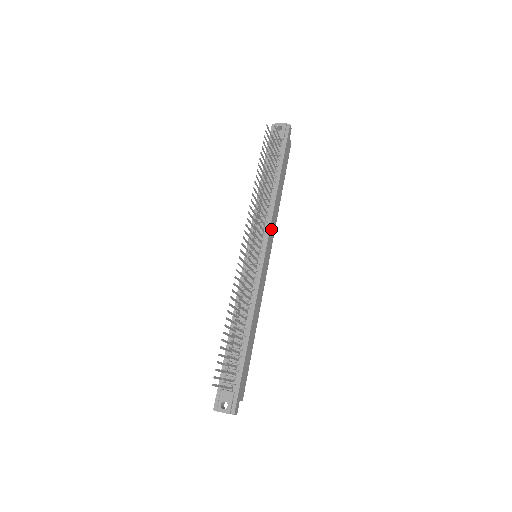
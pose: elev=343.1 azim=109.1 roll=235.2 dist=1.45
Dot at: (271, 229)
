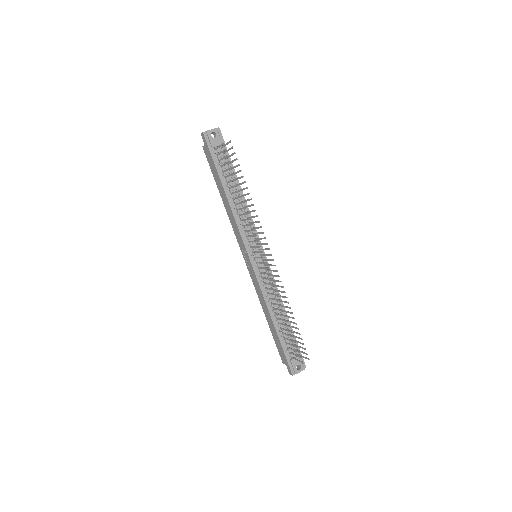
Dot at: occluded
